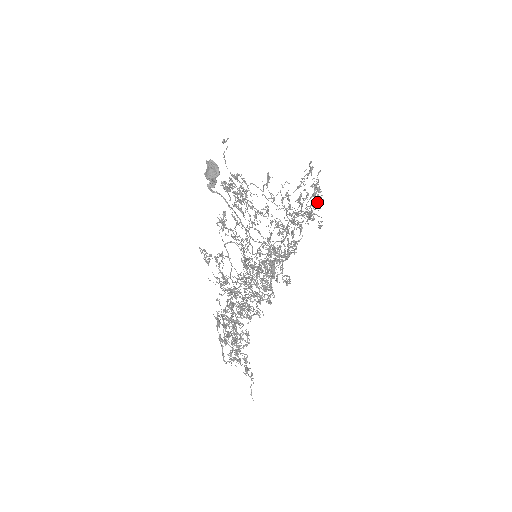
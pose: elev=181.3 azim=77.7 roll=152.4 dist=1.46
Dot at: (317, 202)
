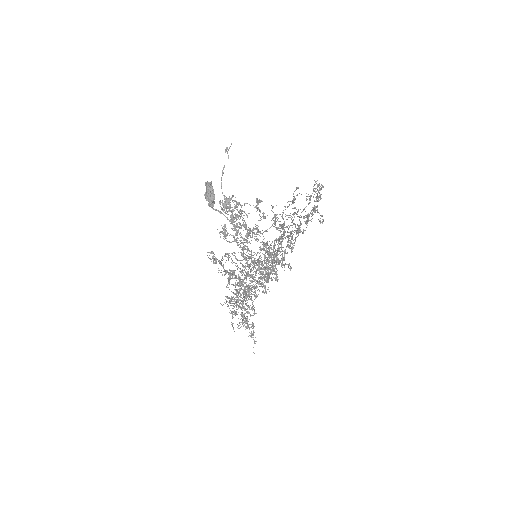
Dot at: (313, 210)
